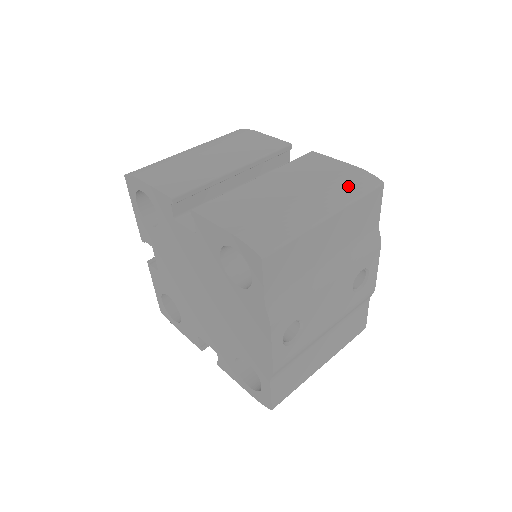
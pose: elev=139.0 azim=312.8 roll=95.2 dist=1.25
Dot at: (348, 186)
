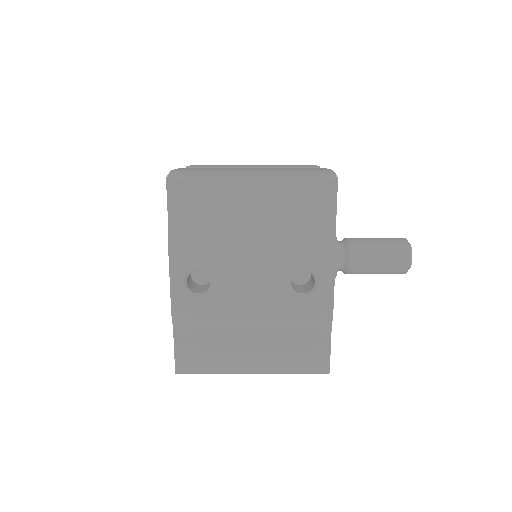
Dot at: (299, 172)
